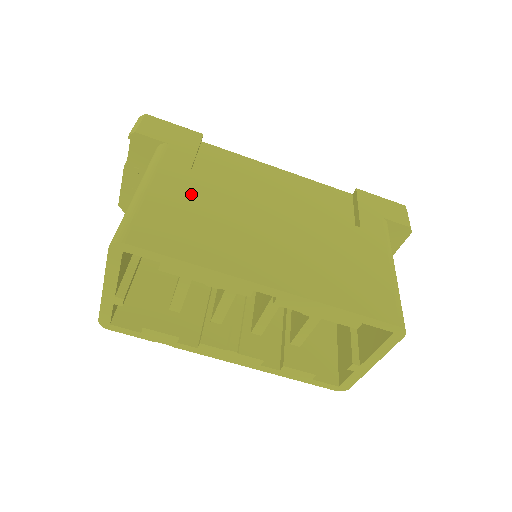
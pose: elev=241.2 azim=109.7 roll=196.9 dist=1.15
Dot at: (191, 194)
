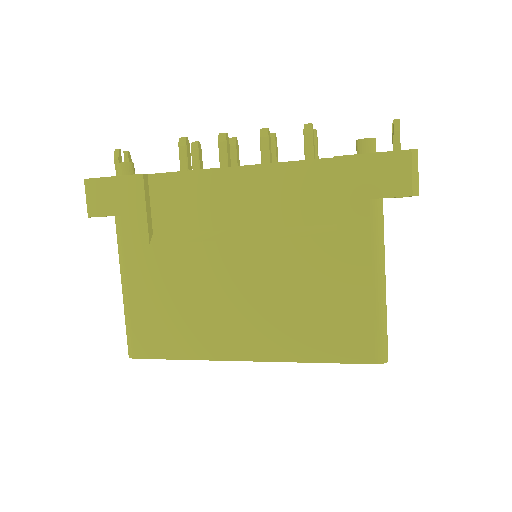
Dot at: (160, 279)
